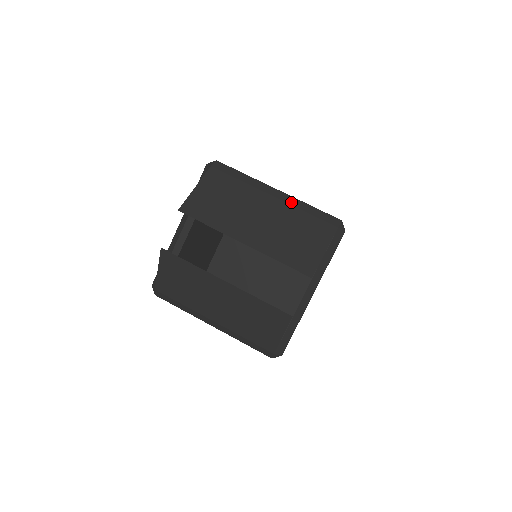
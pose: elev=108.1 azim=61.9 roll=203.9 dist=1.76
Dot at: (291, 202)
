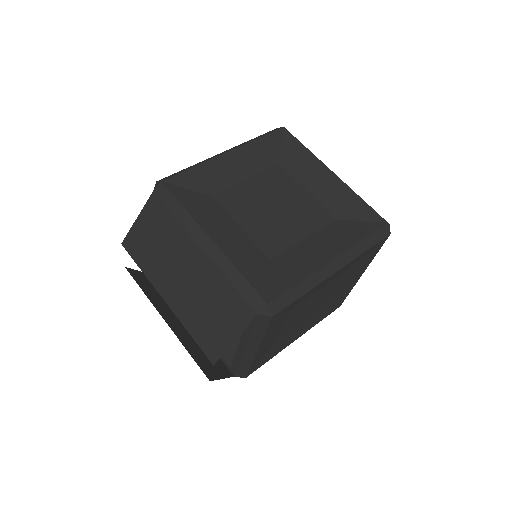
Dot at: (218, 262)
